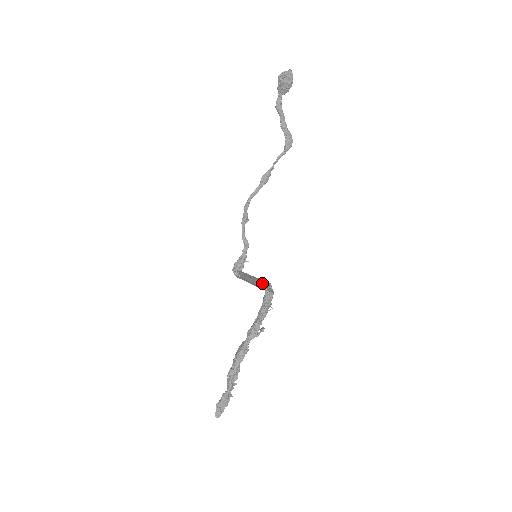
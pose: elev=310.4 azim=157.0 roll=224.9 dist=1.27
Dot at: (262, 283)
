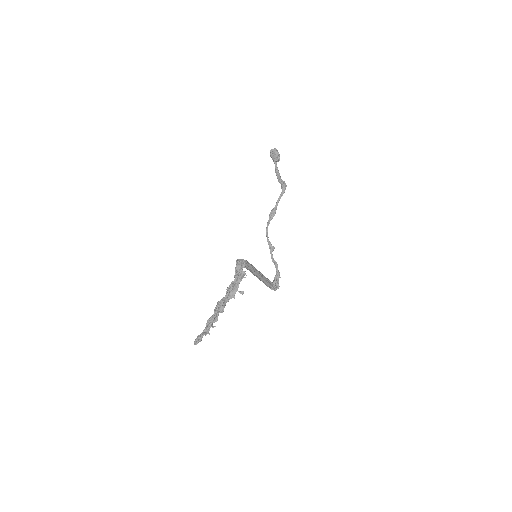
Dot at: (249, 266)
